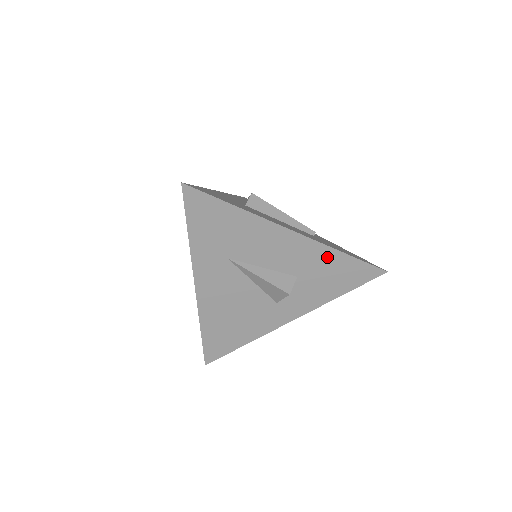
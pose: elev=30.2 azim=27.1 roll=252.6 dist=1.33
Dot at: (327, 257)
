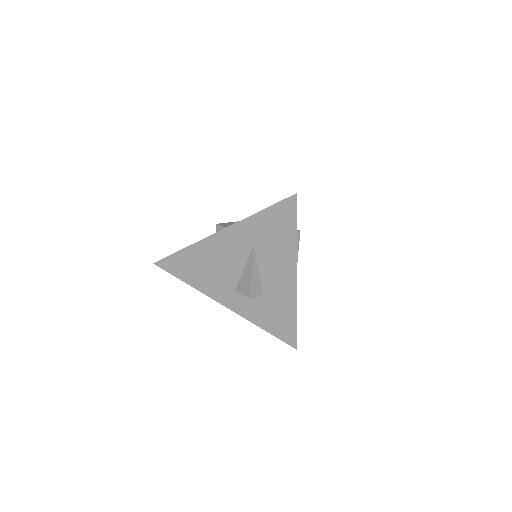
Dot at: (288, 308)
